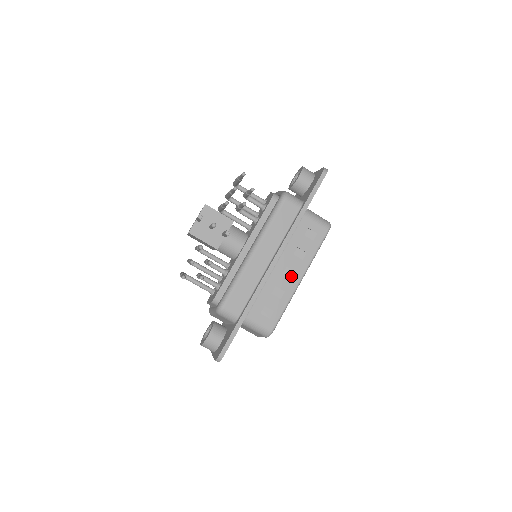
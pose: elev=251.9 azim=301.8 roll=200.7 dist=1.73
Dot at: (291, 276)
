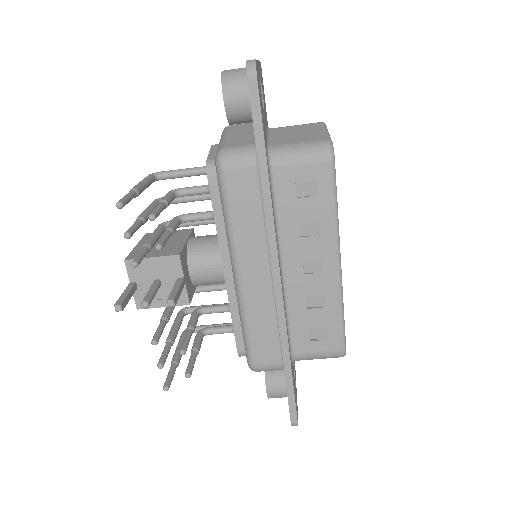
Dot at: (319, 269)
